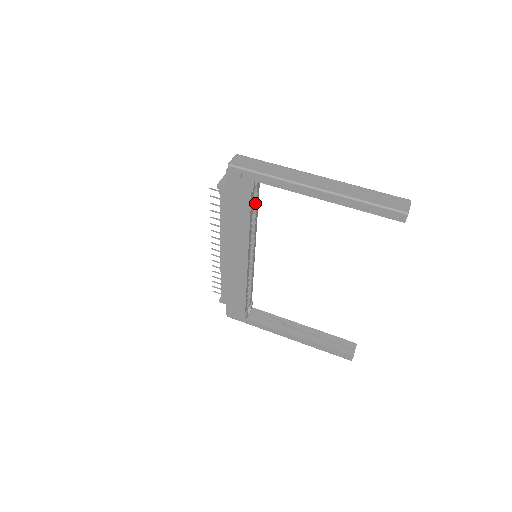
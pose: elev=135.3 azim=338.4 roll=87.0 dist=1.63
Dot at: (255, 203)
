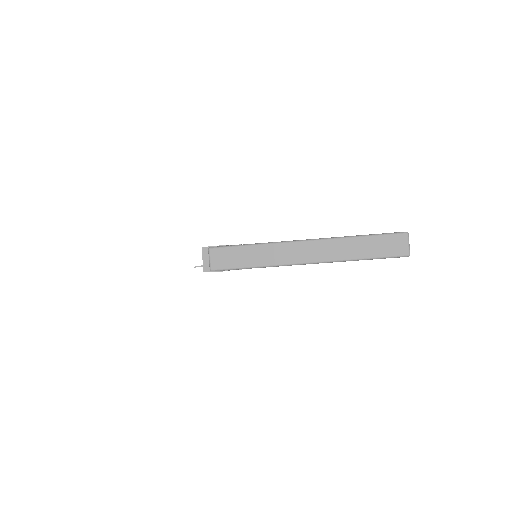
Dot at: occluded
